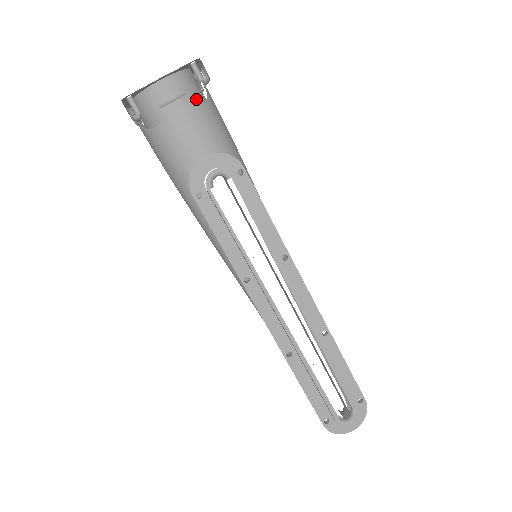
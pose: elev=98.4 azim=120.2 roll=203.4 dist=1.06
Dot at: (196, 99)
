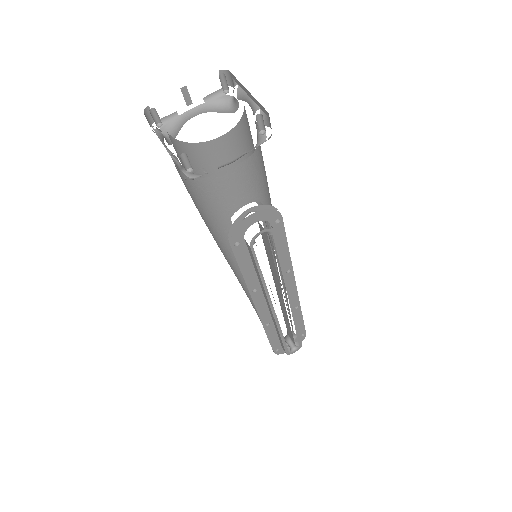
Dot at: (248, 144)
